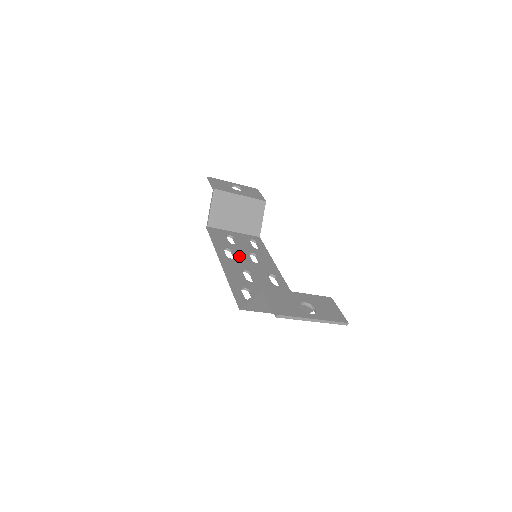
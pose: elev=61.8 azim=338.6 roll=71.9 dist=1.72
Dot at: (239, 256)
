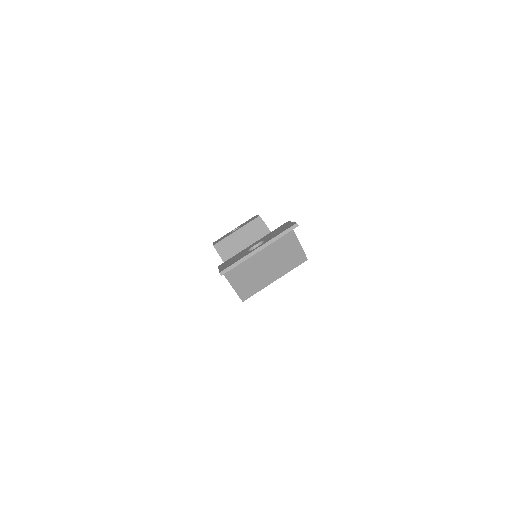
Dot at: occluded
